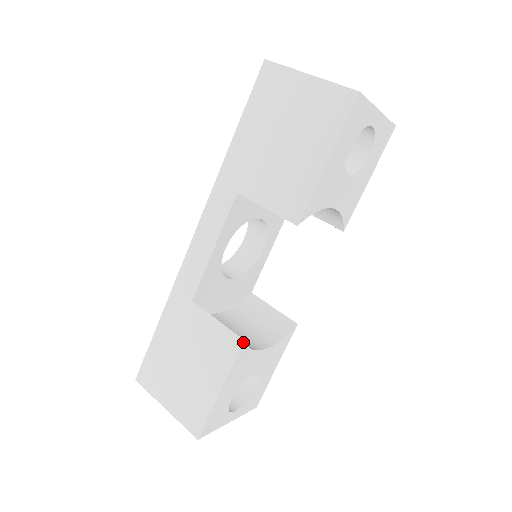
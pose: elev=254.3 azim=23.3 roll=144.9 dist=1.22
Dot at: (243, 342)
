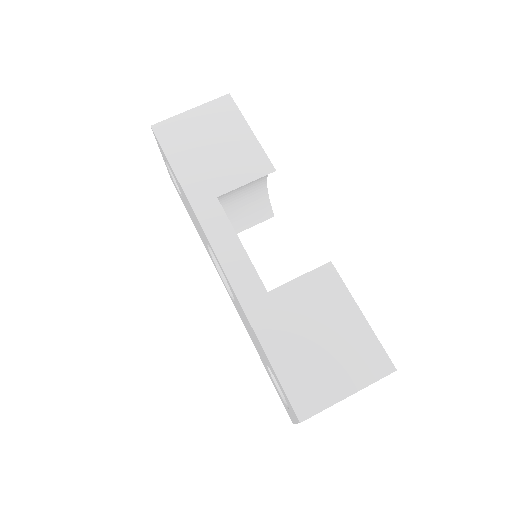
Dot at: (332, 264)
